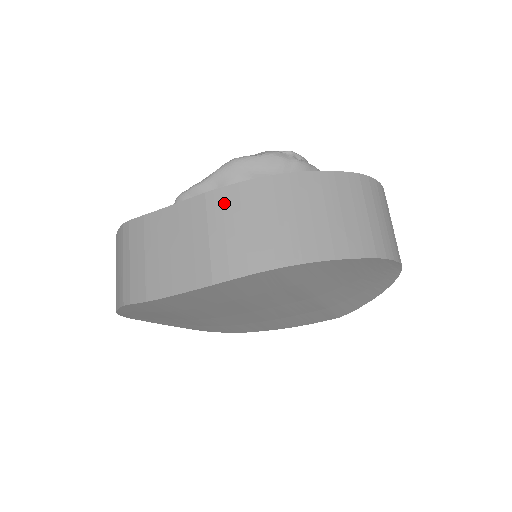
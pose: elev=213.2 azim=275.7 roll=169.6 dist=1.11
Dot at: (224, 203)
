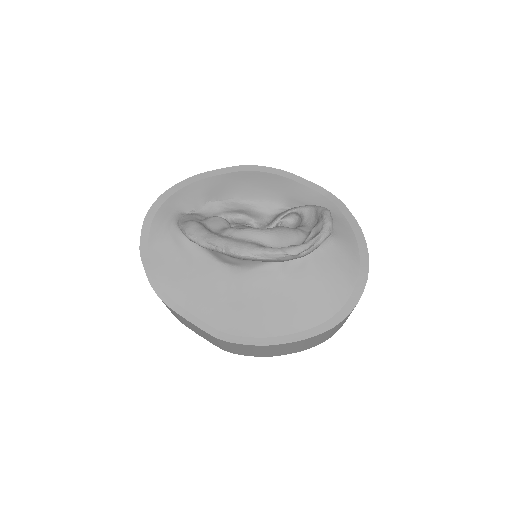
Dot at: (230, 345)
